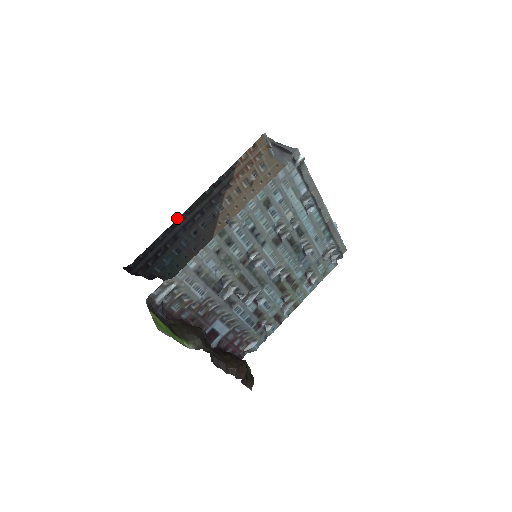
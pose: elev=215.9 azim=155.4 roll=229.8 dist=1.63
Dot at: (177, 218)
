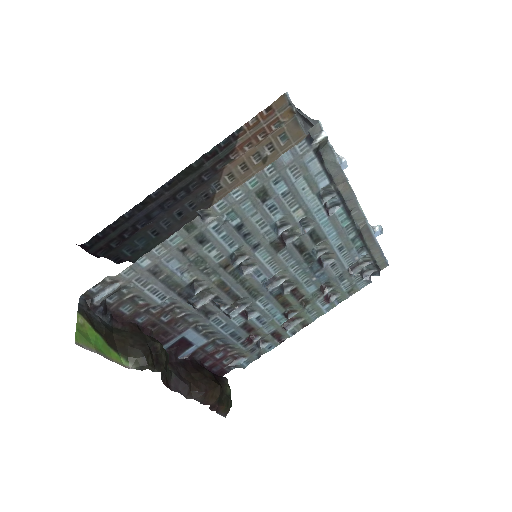
Dot at: occluded
